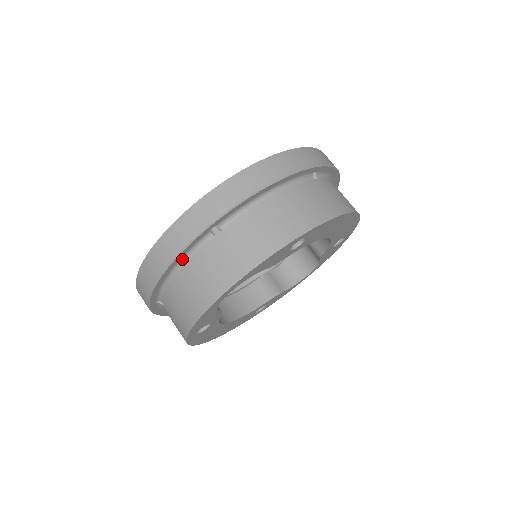
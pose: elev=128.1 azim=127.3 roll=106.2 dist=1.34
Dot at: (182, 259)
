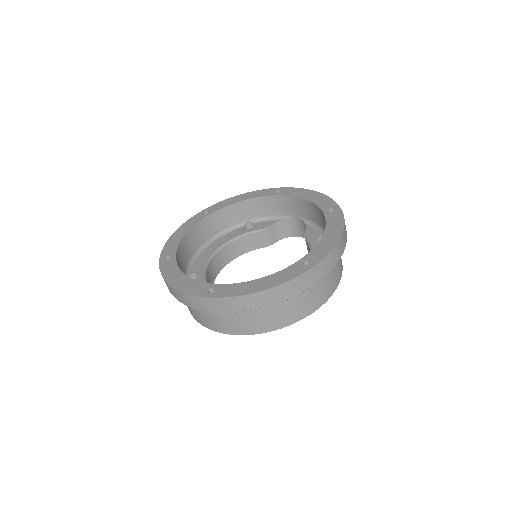
Dot at: occluded
